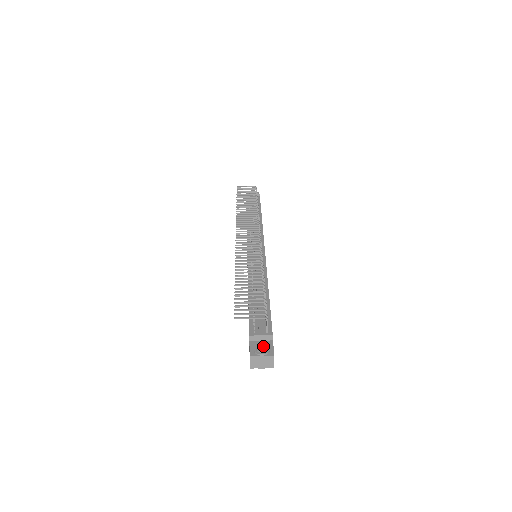
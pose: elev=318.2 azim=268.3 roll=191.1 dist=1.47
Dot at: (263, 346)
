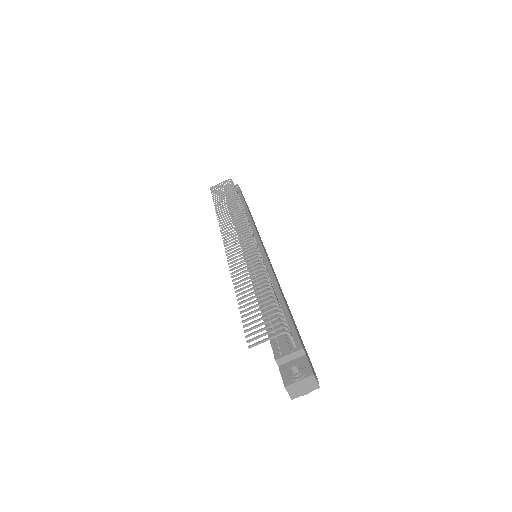
Dot at: (296, 367)
